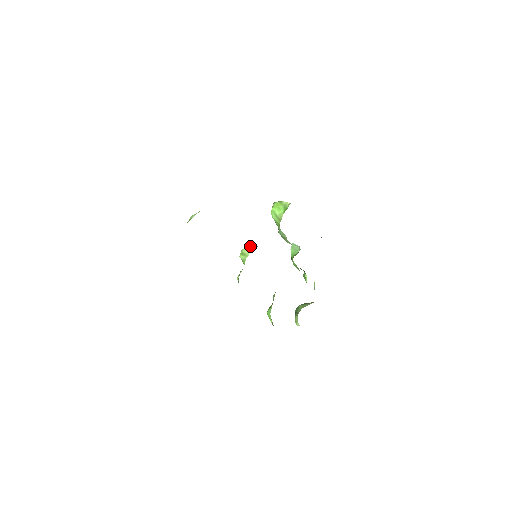
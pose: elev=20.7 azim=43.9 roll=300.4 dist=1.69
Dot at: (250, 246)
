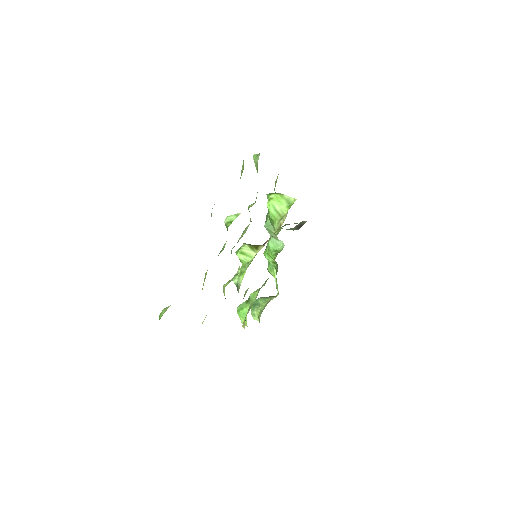
Dot at: (250, 244)
